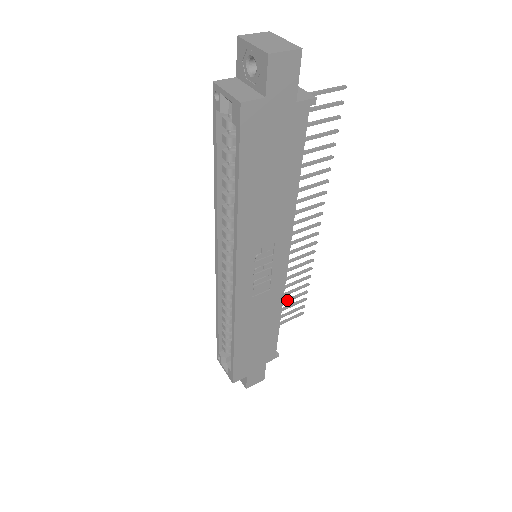
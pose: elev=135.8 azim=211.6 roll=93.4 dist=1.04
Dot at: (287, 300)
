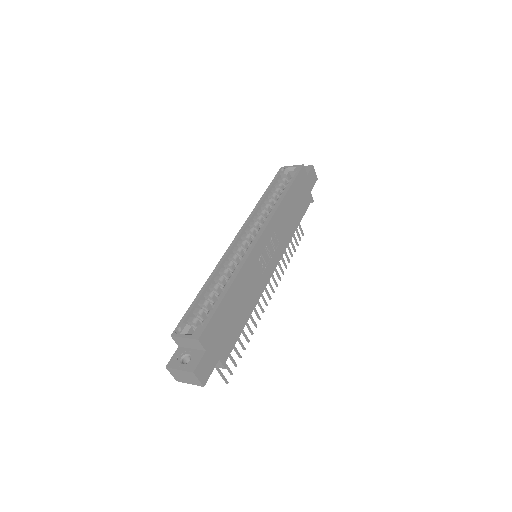
Dot at: occluded
